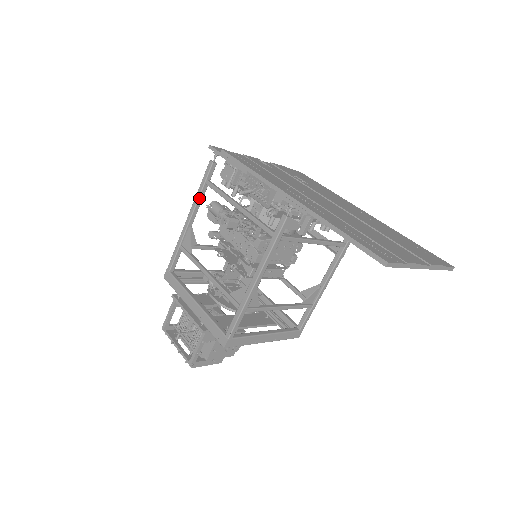
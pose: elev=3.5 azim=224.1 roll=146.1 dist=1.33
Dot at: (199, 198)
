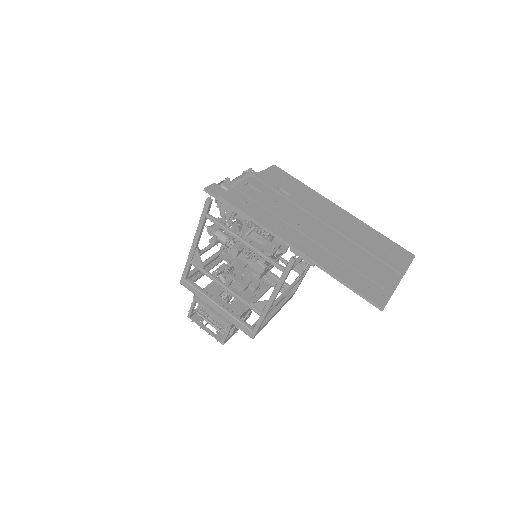
Dot at: (202, 228)
